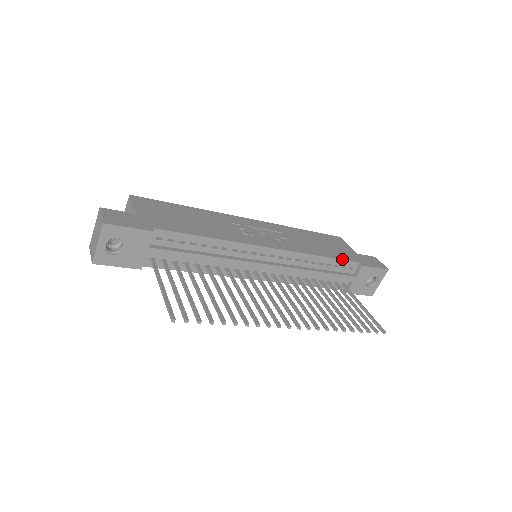
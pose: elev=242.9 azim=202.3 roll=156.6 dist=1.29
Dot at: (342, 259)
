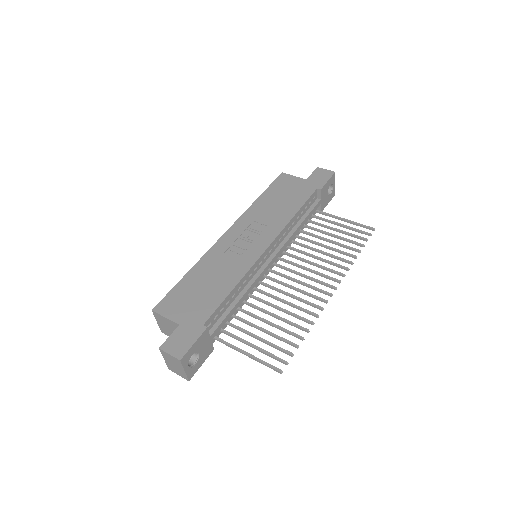
Dot at: (306, 200)
